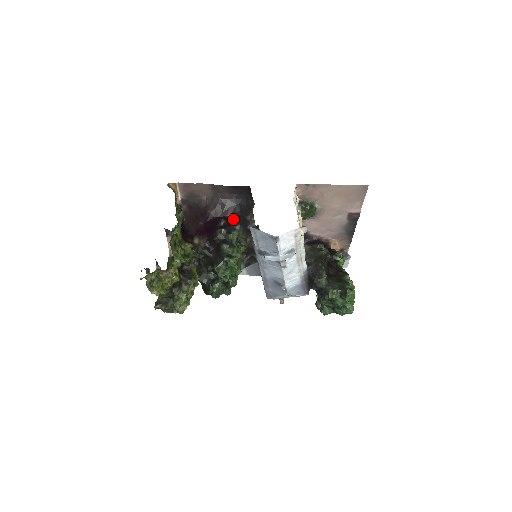
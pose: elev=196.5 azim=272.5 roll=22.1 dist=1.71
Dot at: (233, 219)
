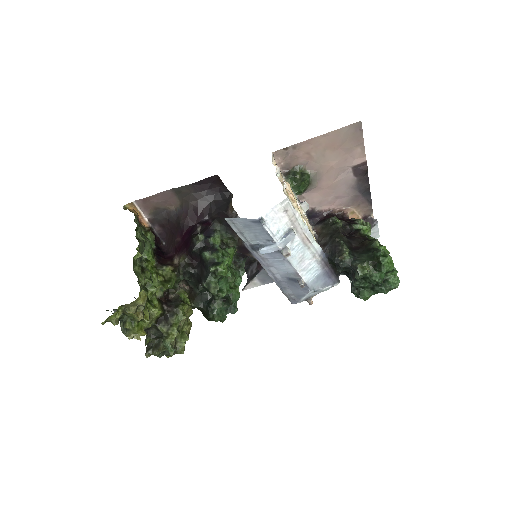
Dot at: (210, 220)
